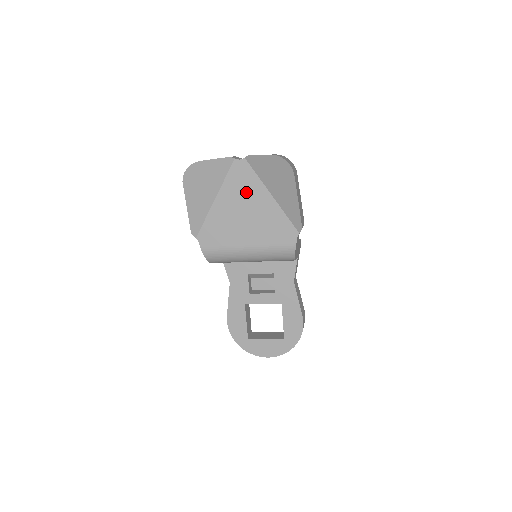
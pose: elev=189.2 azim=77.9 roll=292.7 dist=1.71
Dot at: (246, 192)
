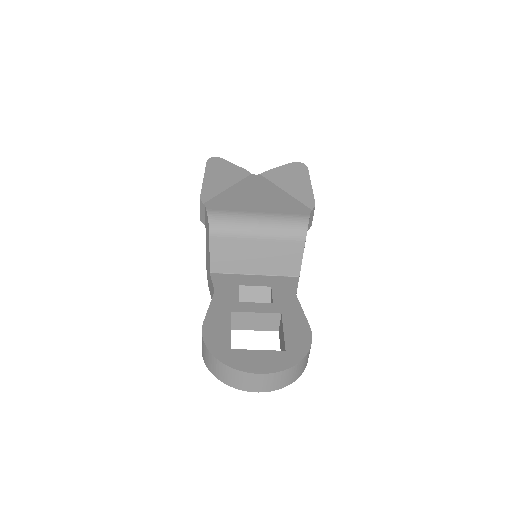
Dot at: (260, 187)
